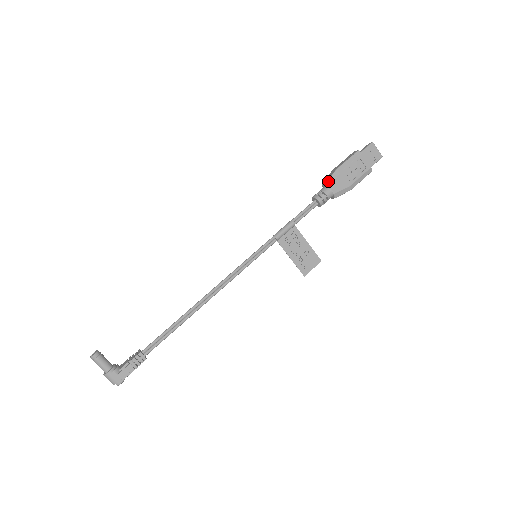
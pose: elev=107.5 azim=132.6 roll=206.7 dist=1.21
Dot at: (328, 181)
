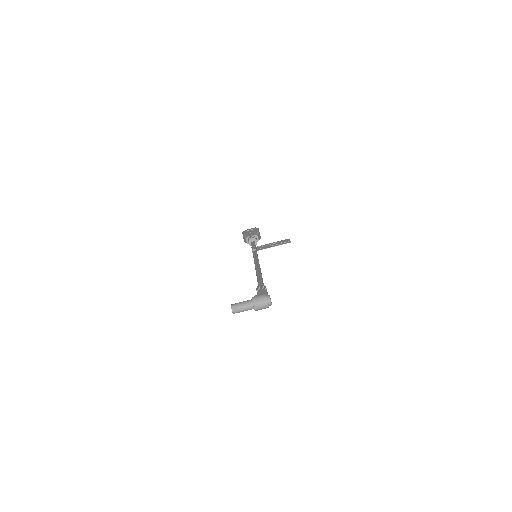
Dot at: (245, 238)
